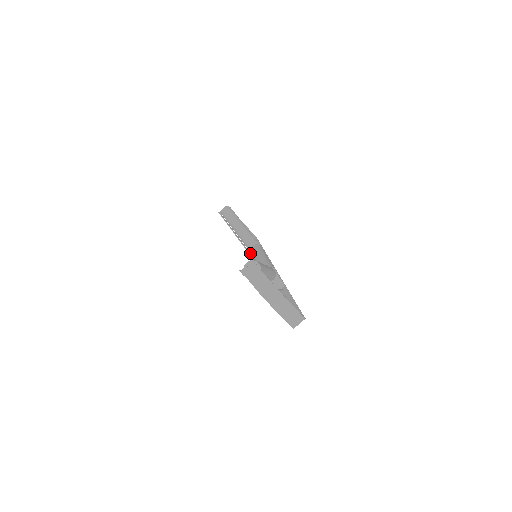
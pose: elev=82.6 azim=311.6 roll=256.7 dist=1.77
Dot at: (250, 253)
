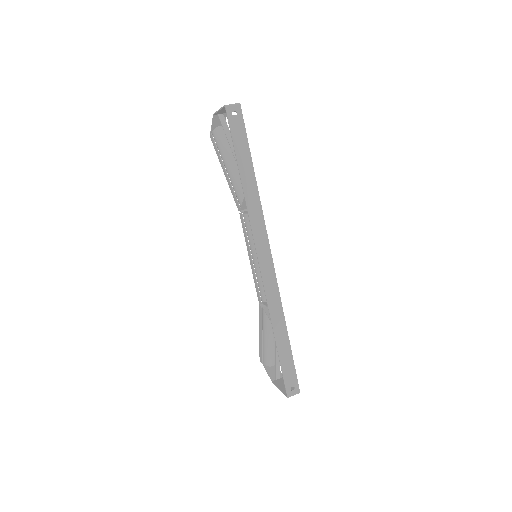
Dot at: (261, 303)
